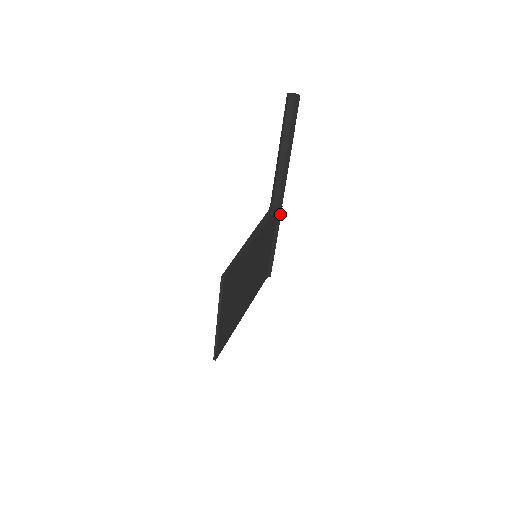
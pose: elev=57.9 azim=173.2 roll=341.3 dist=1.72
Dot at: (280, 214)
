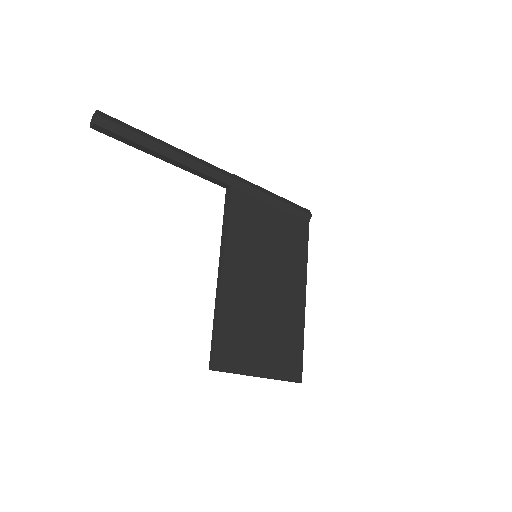
Dot at: (242, 184)
